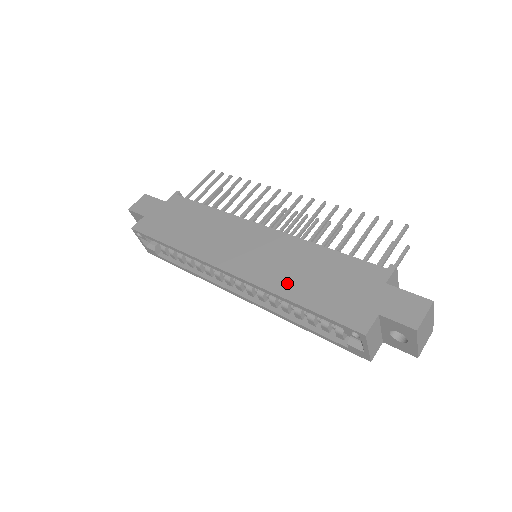
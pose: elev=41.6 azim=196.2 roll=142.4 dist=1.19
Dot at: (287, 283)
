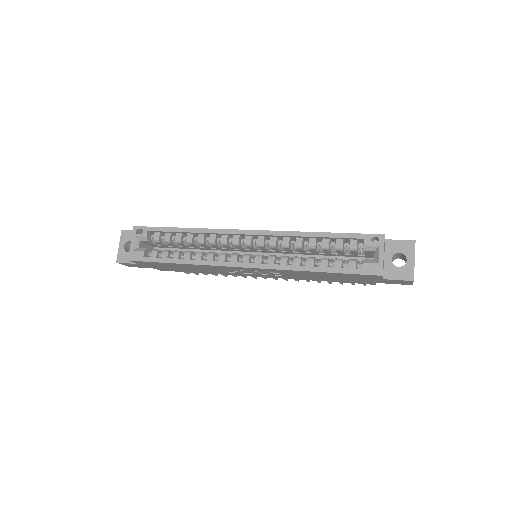
Dot at: occluded
